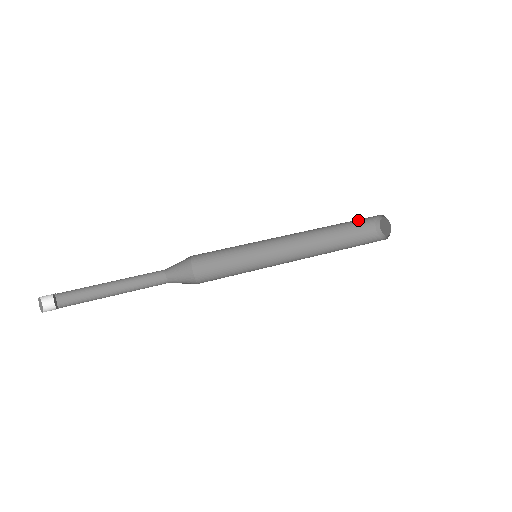
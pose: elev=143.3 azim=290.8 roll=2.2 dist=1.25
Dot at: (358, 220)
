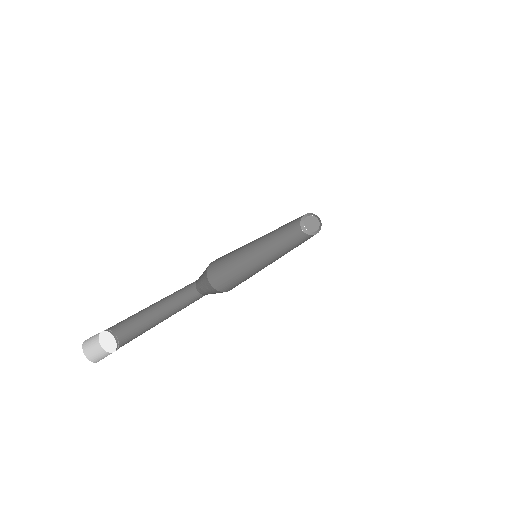
Dot at: occluded
